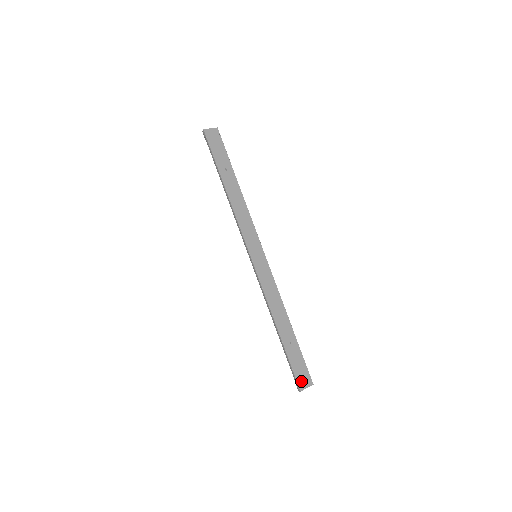
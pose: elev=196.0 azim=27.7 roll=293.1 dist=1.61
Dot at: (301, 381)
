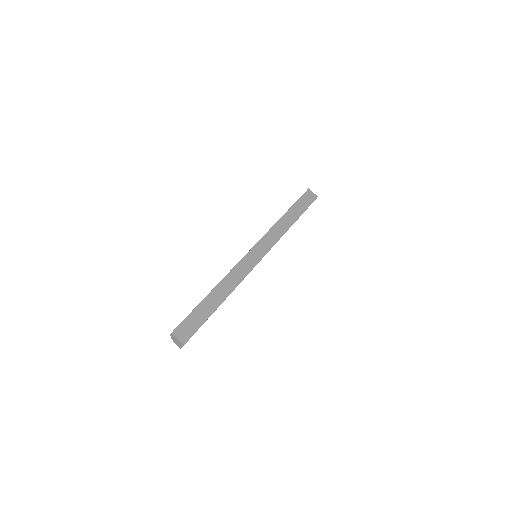
Dot at: (181, 330)
